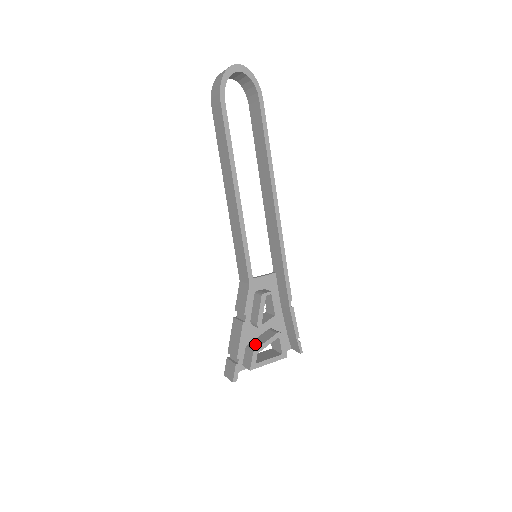
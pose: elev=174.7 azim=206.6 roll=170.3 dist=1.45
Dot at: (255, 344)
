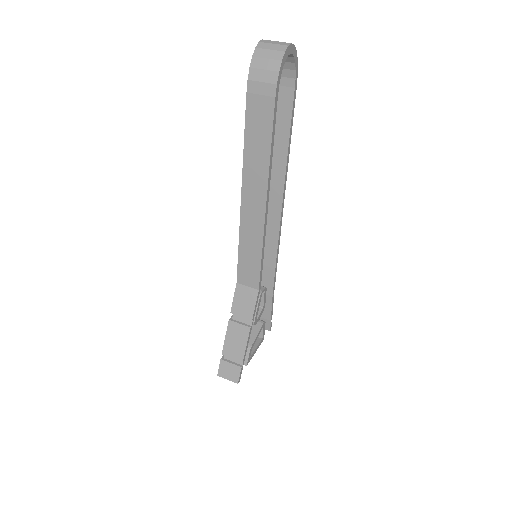
Dot at: occluded
